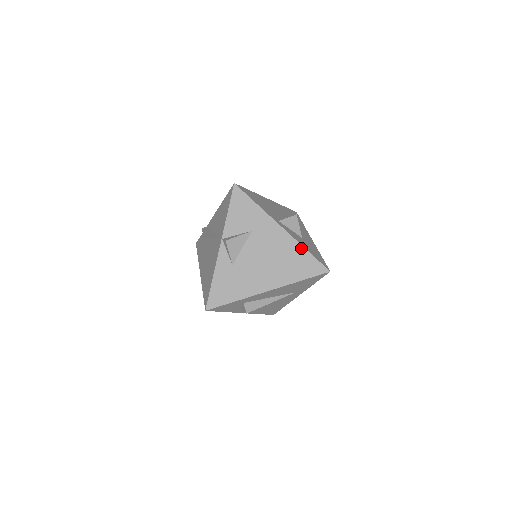
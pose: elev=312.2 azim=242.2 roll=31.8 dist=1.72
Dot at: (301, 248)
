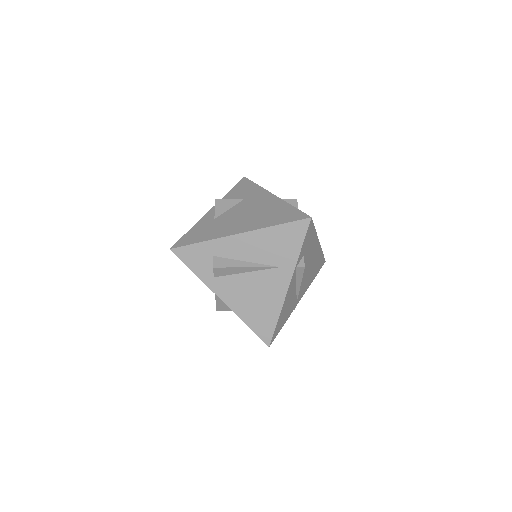
Dot at: (287, 205)
